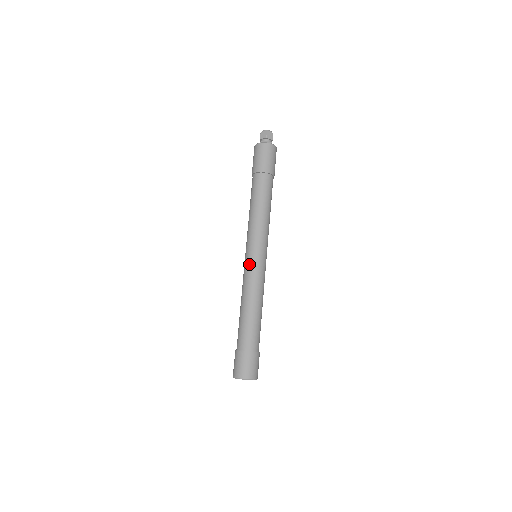
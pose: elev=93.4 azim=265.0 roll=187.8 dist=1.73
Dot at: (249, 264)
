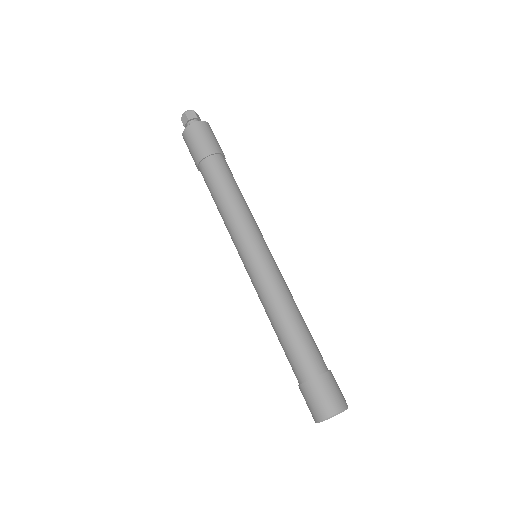
Dot at: (250, 271)
